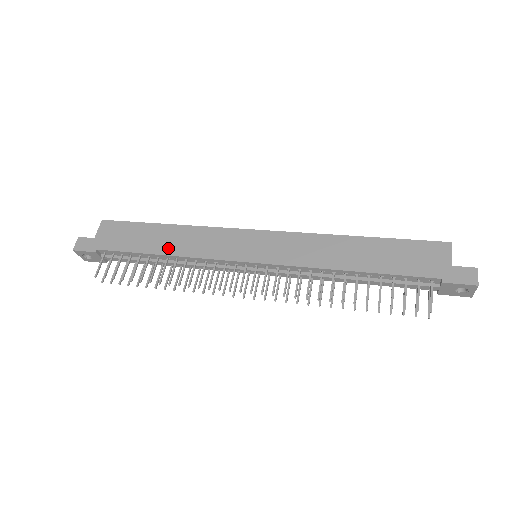
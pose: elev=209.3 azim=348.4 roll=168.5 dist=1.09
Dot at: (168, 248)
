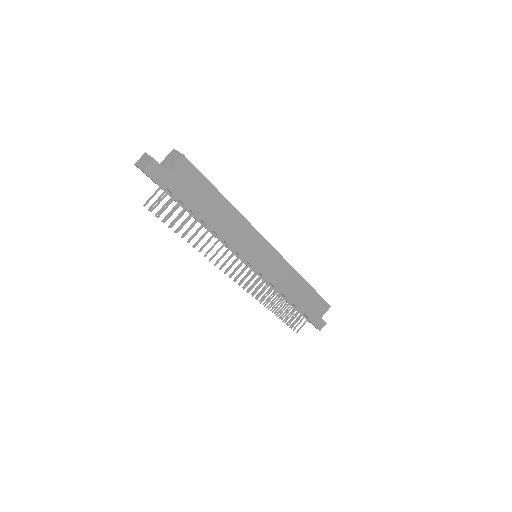
Dot at: (217, 225)
